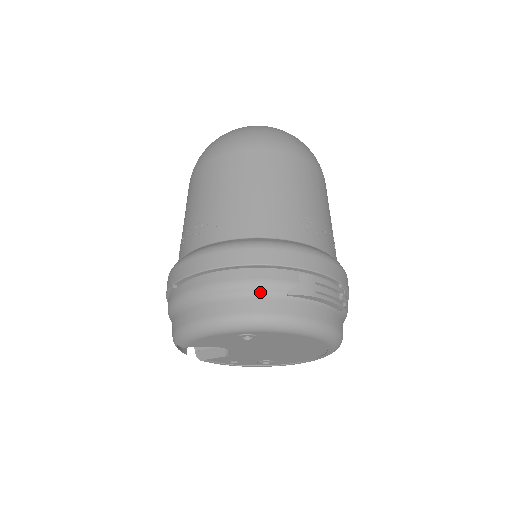
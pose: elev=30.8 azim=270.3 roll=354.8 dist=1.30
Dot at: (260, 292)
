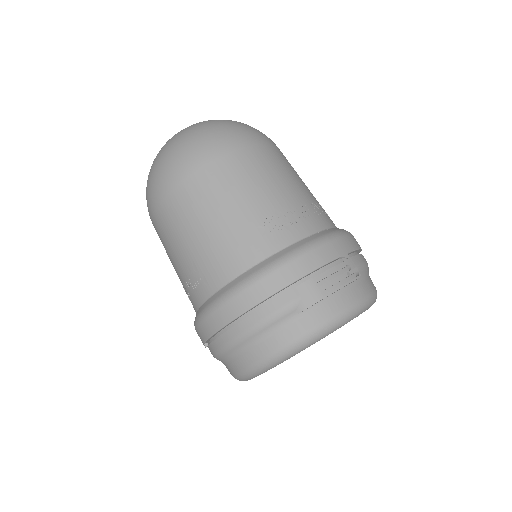
Dot at: (273, 327)
